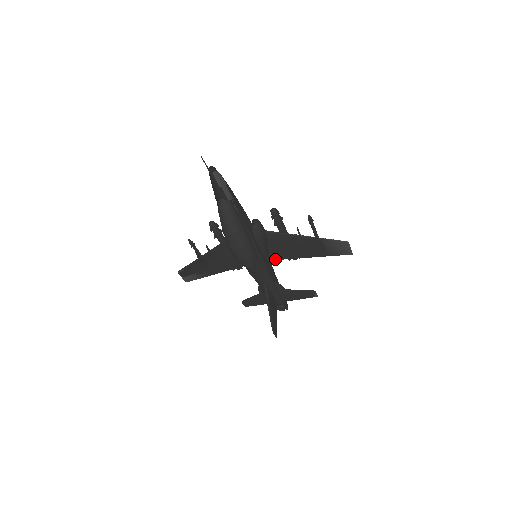
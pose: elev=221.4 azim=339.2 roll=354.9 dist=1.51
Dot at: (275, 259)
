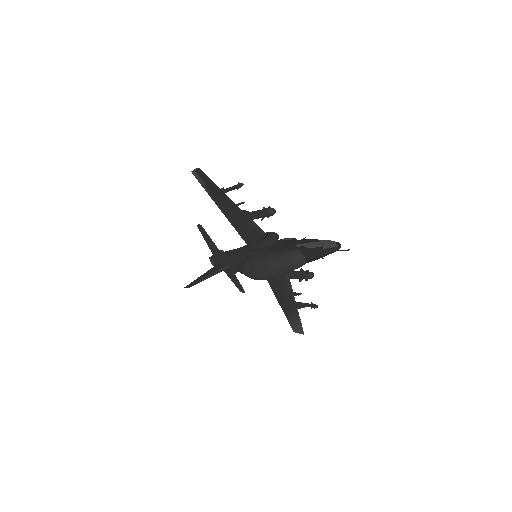
Dot at: occluded
